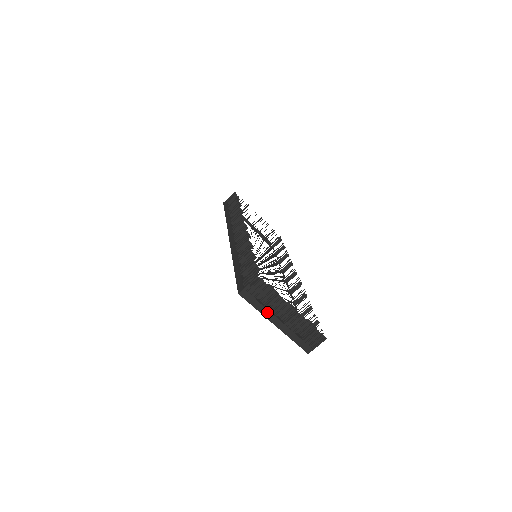
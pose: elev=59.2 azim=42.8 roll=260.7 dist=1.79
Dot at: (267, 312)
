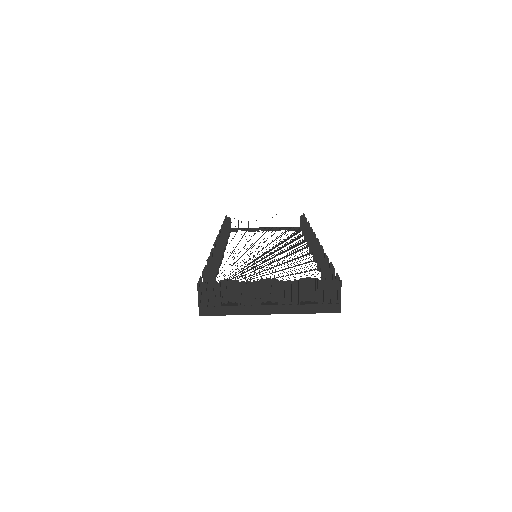
Dot at: (247, 309)
